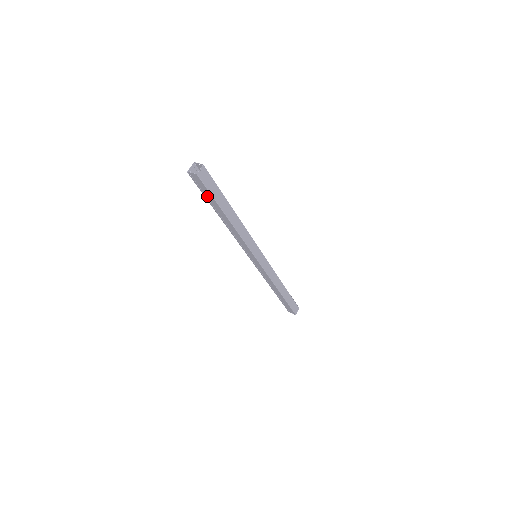
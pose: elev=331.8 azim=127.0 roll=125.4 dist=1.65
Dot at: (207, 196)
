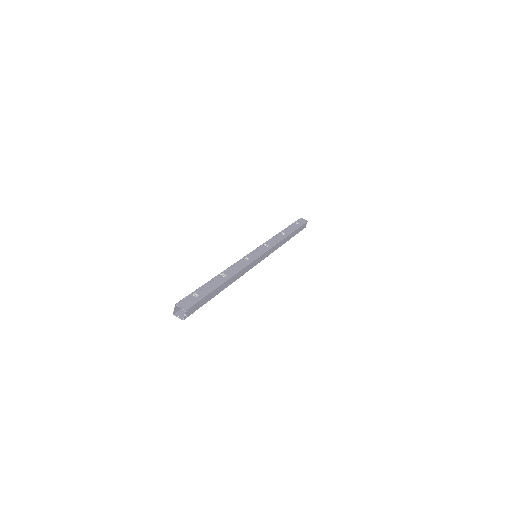
Dot at: occluded
